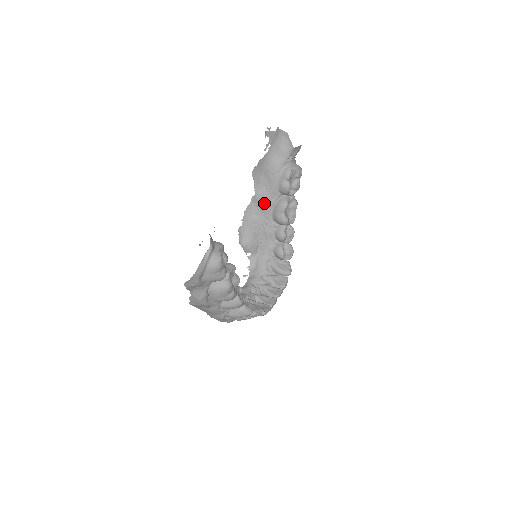
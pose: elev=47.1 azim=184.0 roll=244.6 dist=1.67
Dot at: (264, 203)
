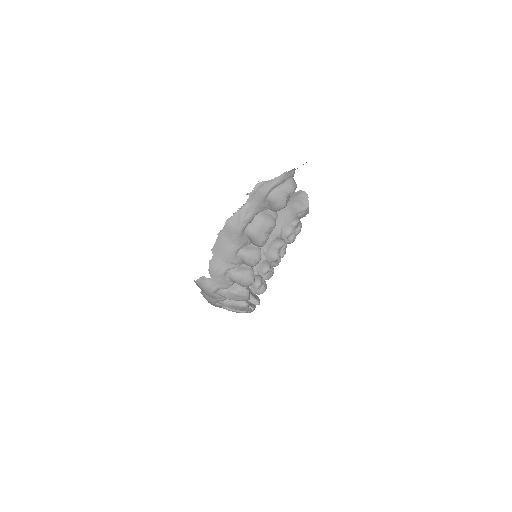
Dot at: occluded
